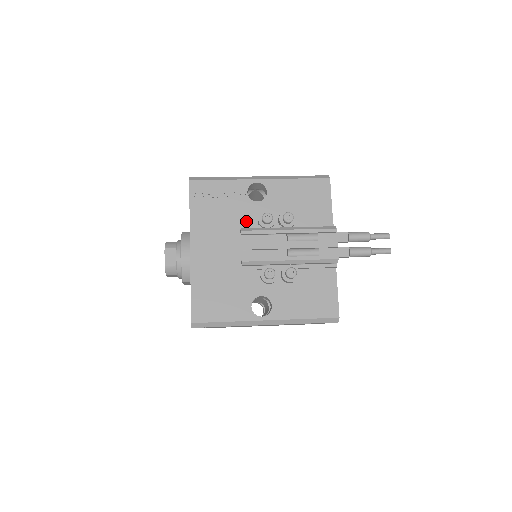
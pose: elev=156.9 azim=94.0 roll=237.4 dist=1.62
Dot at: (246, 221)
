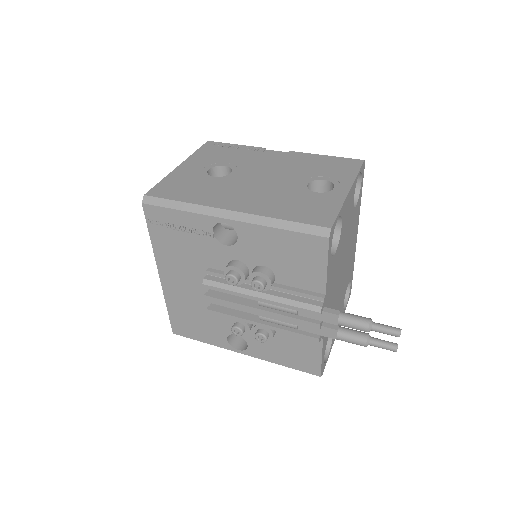
Dot at: (214, 263)
